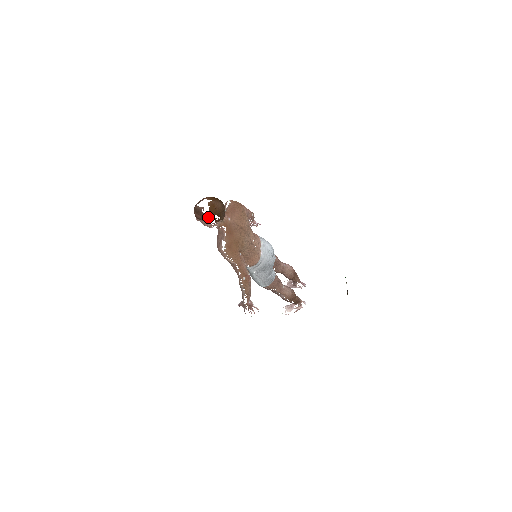
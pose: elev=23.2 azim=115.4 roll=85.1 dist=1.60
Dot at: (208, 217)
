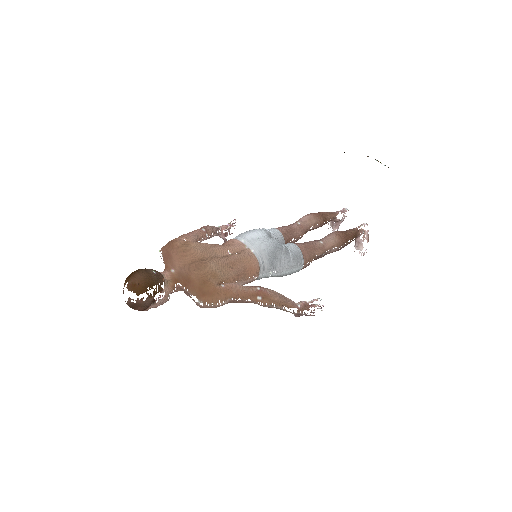
Dot at: (145, 300)
